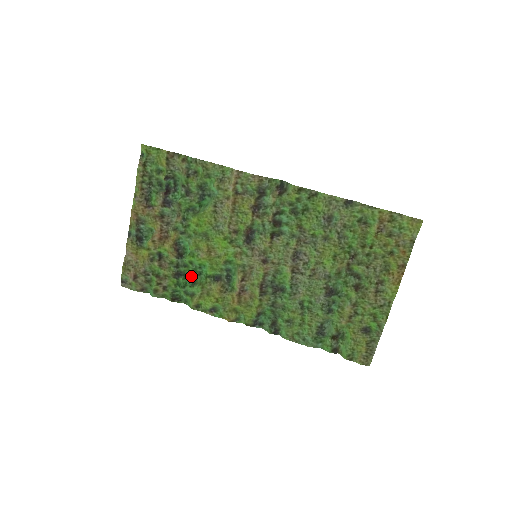
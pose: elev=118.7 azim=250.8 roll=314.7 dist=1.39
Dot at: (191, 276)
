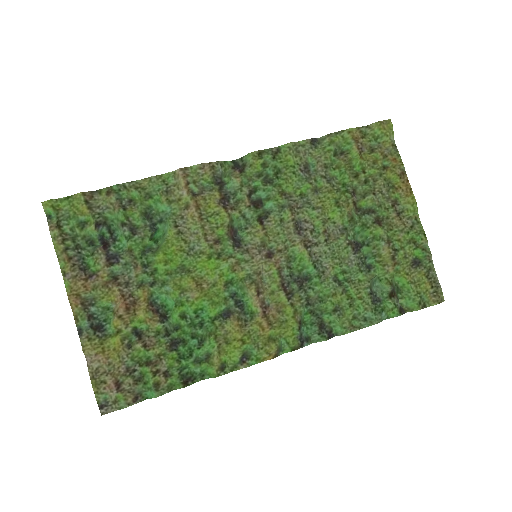
Dot at: (191, 336)
